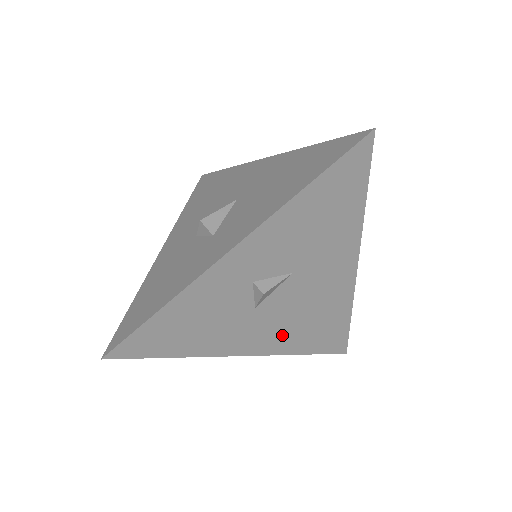
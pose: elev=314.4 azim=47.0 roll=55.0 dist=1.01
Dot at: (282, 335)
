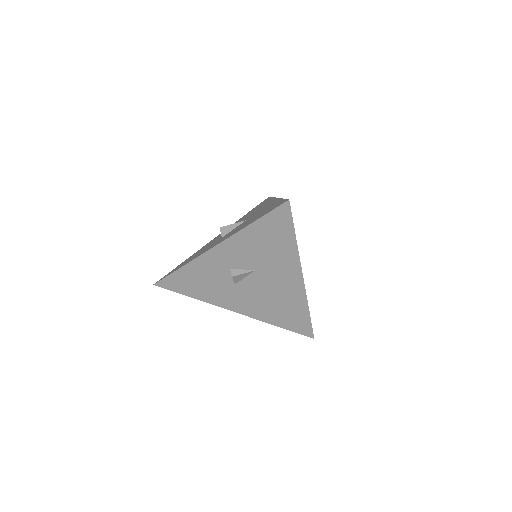
Dot at: (258, 307)
